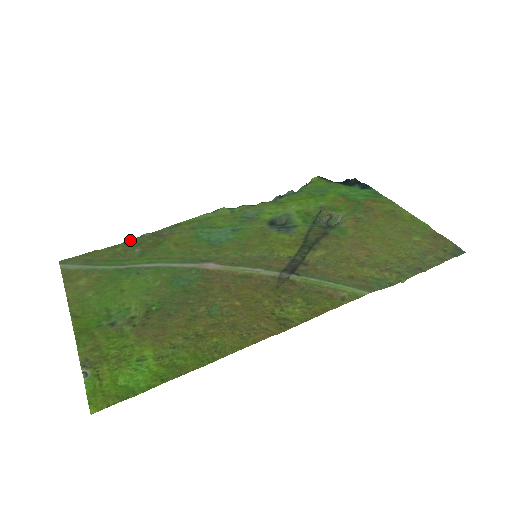
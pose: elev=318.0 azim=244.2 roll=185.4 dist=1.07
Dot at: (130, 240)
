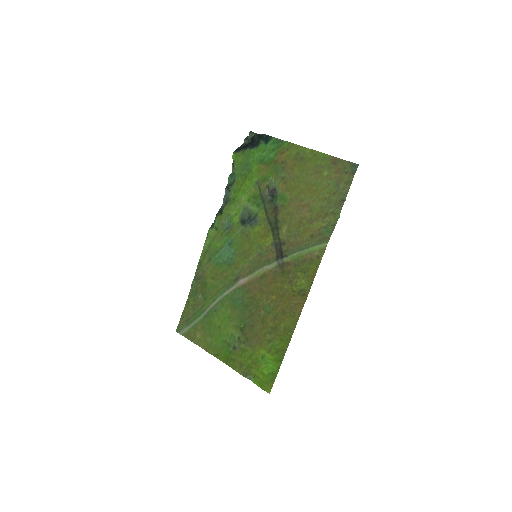
Dot at: (190, 292)
